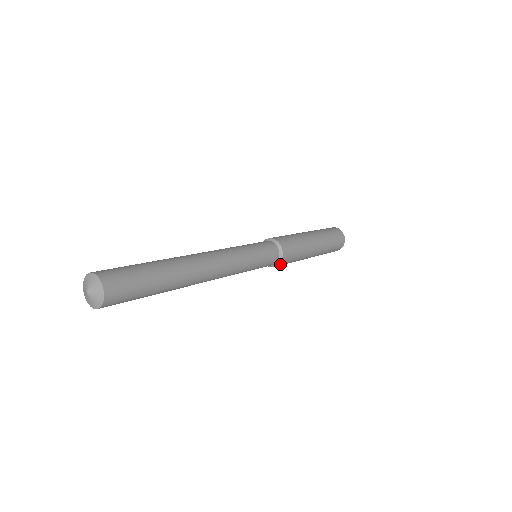
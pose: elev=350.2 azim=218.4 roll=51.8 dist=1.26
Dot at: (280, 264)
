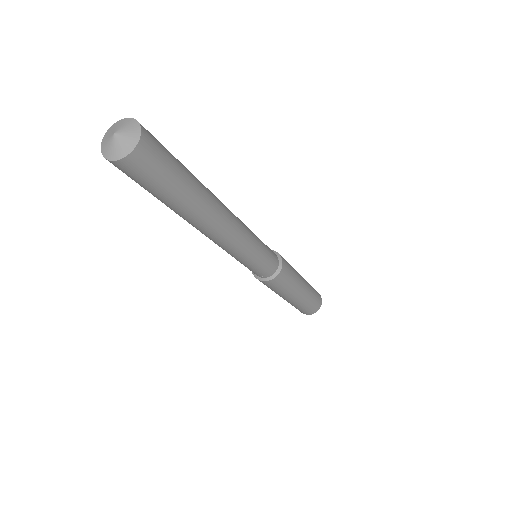
Dot at: (271, 281)
